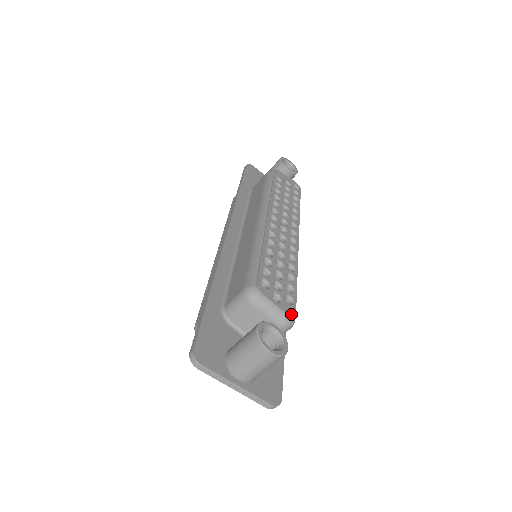
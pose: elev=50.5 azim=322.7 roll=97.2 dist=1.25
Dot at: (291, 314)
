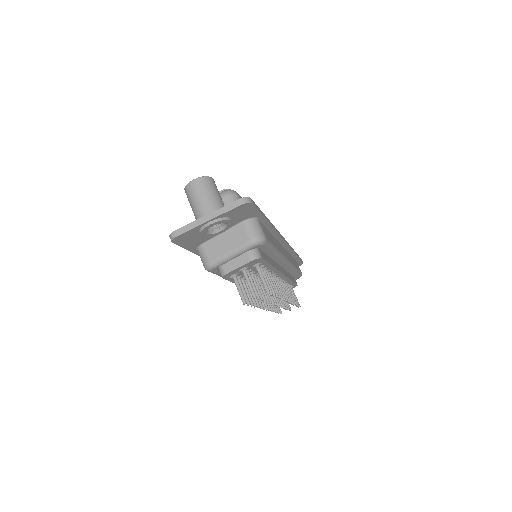
Dot at: (225, 190)
